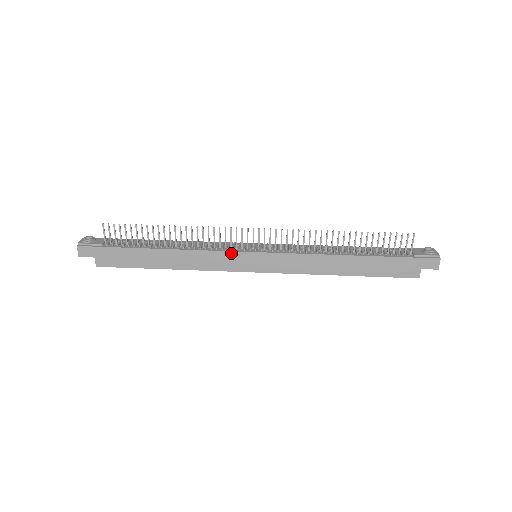
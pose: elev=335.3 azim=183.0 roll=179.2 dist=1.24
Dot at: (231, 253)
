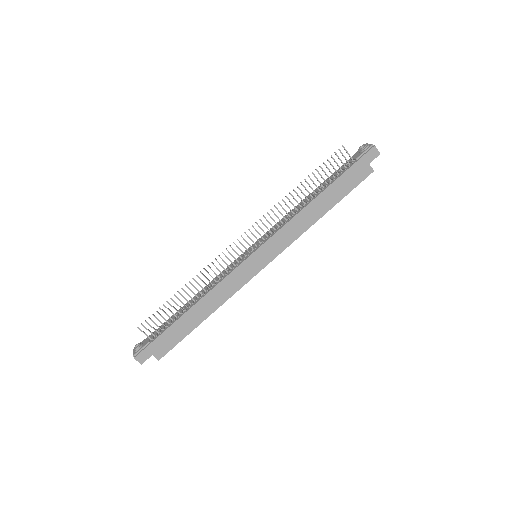
Dot at: (238, 269)
